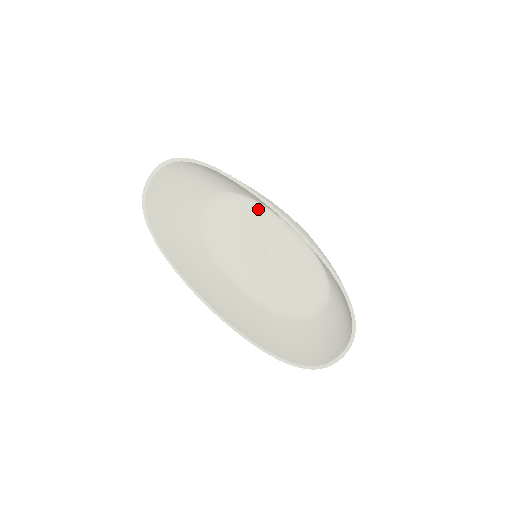
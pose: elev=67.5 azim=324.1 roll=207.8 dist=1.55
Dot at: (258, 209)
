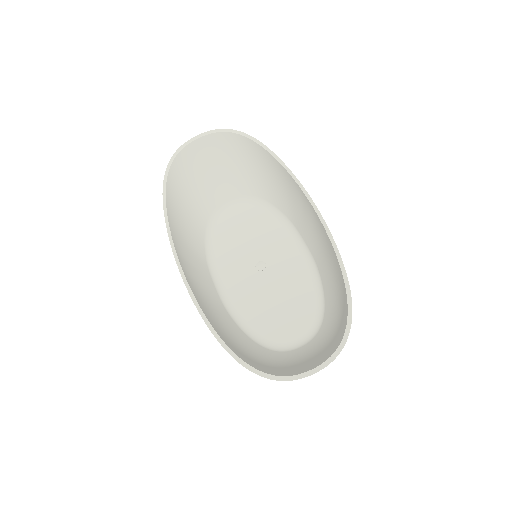
Dot at: (280, 223)
